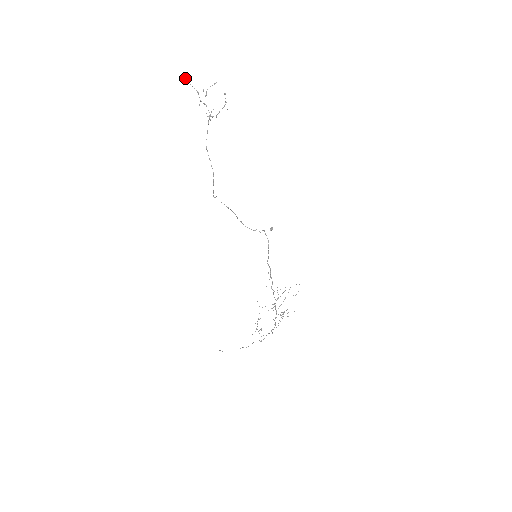
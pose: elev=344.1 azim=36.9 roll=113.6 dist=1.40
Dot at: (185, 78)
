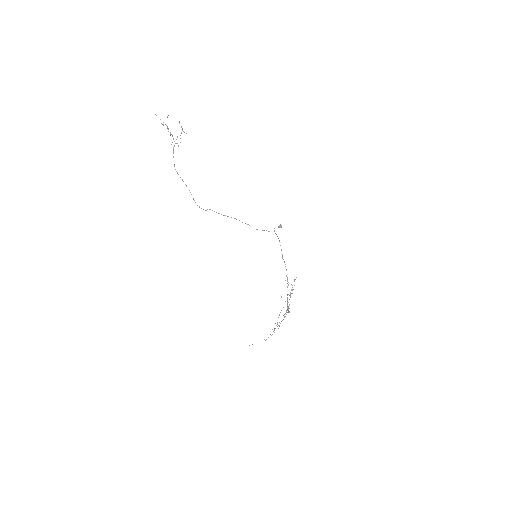
Dot at: occluded
